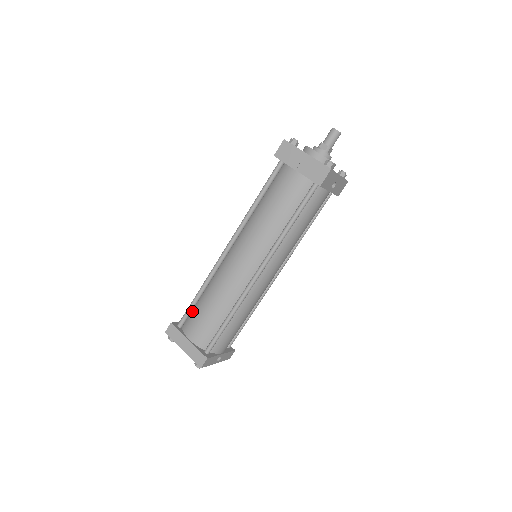
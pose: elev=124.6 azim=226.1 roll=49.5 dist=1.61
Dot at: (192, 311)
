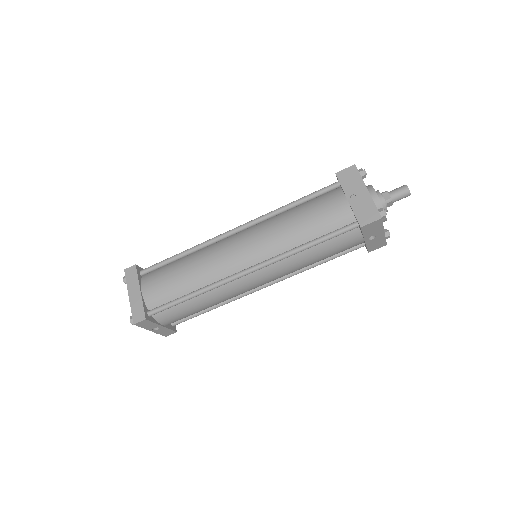
Dot at: (162, 267)
